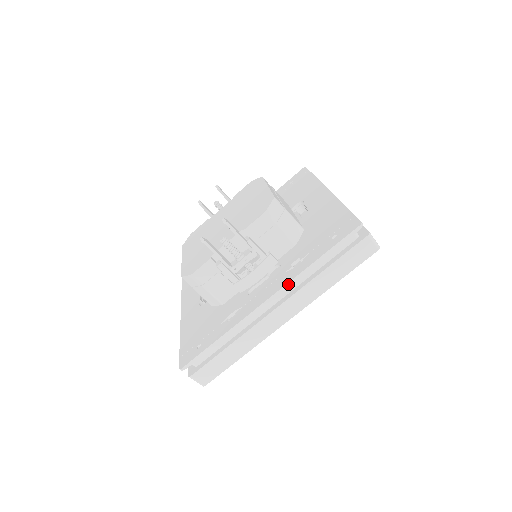
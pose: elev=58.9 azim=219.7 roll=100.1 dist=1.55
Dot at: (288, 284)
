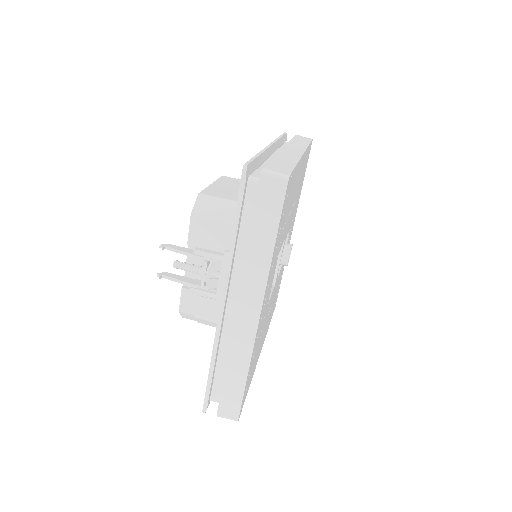
Dot at: (226, 277)
